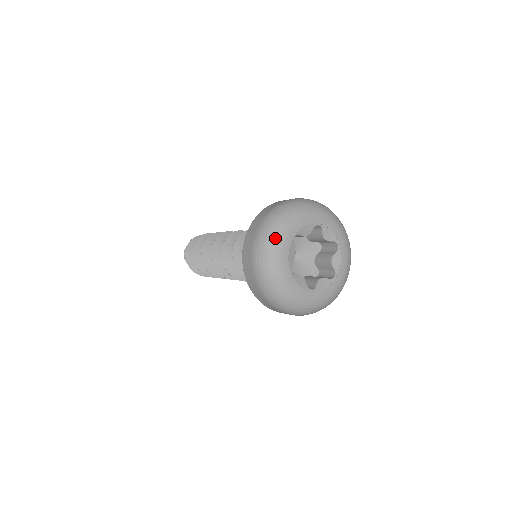
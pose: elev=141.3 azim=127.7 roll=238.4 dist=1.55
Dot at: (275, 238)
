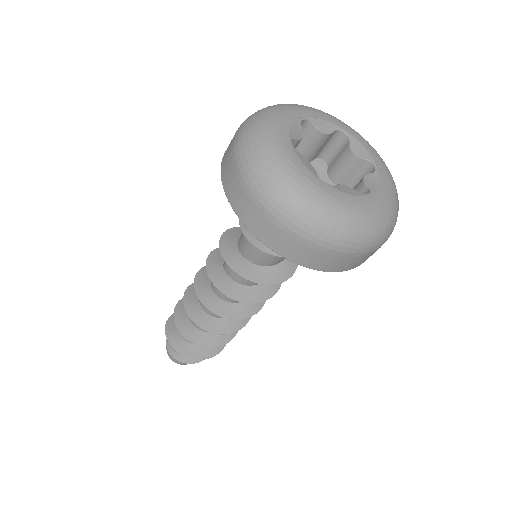
Dot at: (273, 108)
